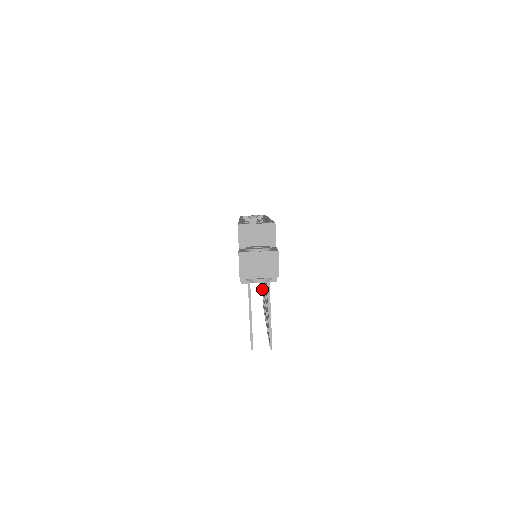
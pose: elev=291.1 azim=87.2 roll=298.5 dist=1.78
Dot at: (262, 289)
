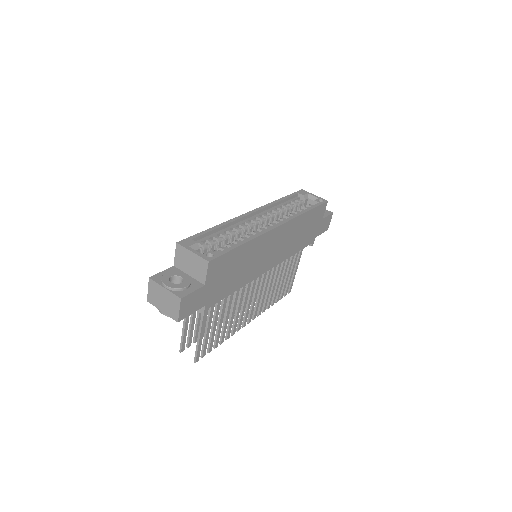
Dot at: (292, 276)
